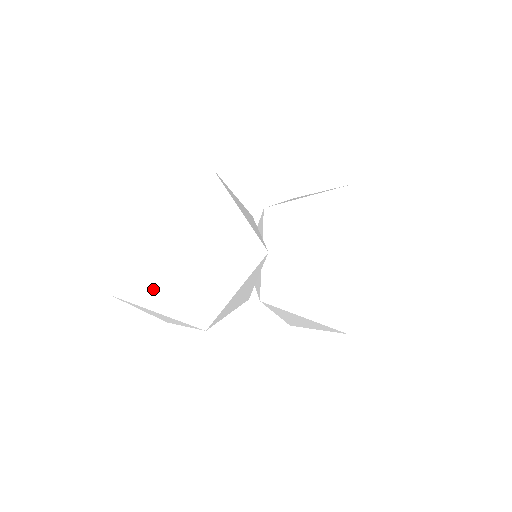
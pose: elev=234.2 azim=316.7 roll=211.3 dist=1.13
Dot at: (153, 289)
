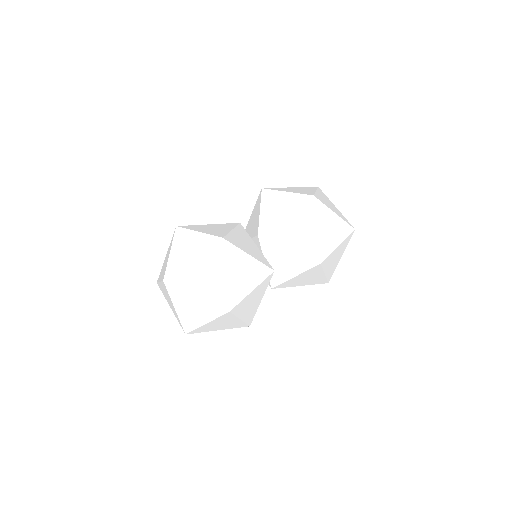
Dot at: (214, 326)
